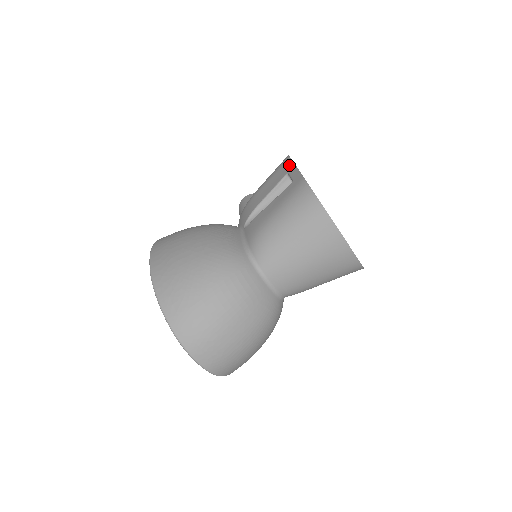
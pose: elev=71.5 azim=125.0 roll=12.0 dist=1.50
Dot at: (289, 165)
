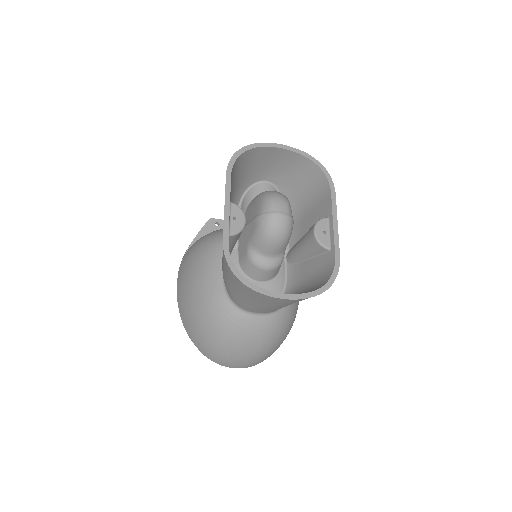
Dot at: occluded
